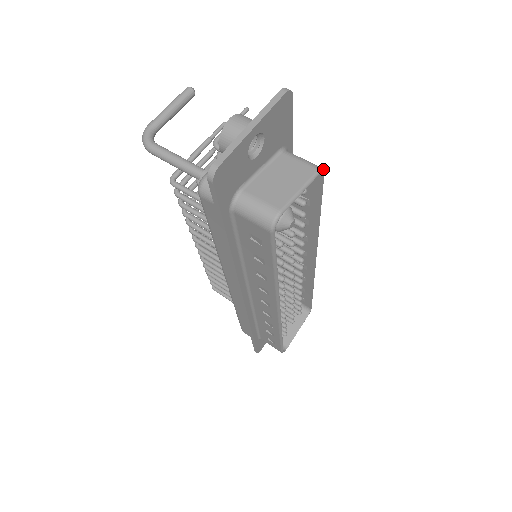
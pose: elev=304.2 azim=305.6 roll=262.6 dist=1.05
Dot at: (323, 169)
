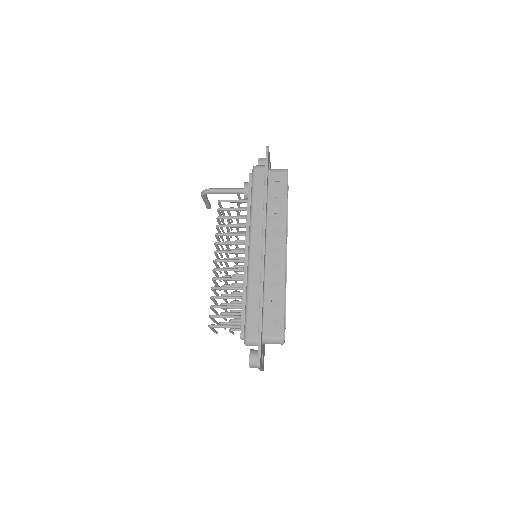
Dot at: occluded
